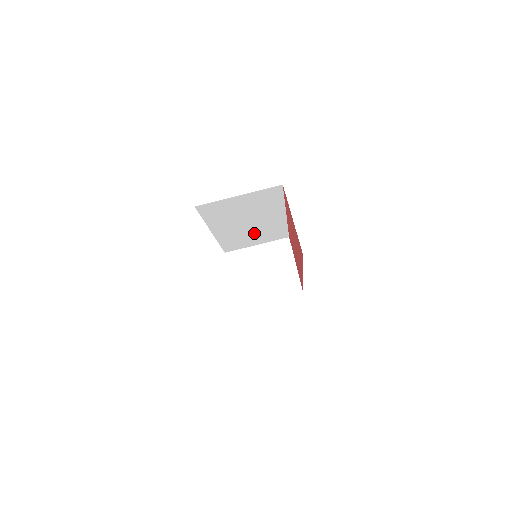
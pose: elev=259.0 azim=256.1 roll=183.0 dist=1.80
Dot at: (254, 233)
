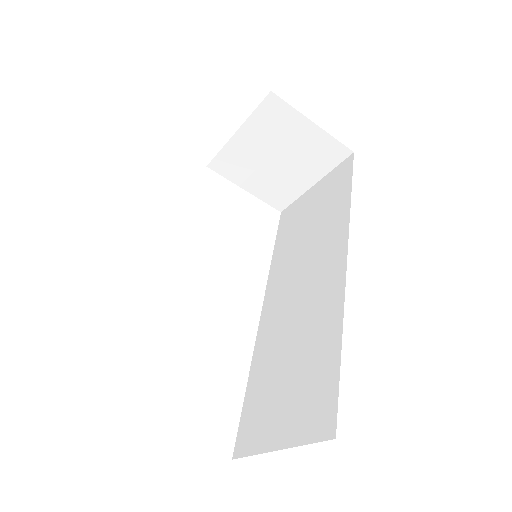
Dot at: occluded
